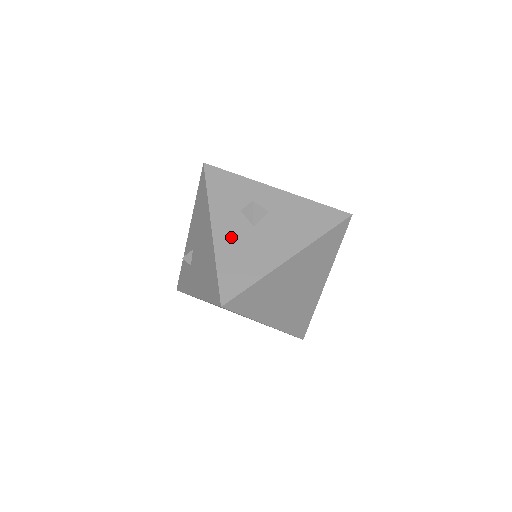
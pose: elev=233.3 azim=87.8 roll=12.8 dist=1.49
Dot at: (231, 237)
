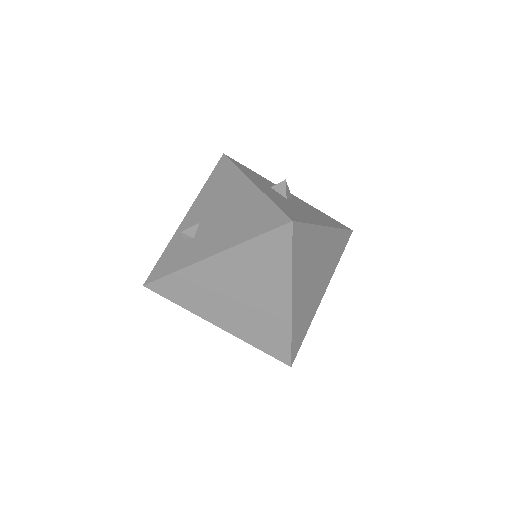
Dot at: (272, 194)
